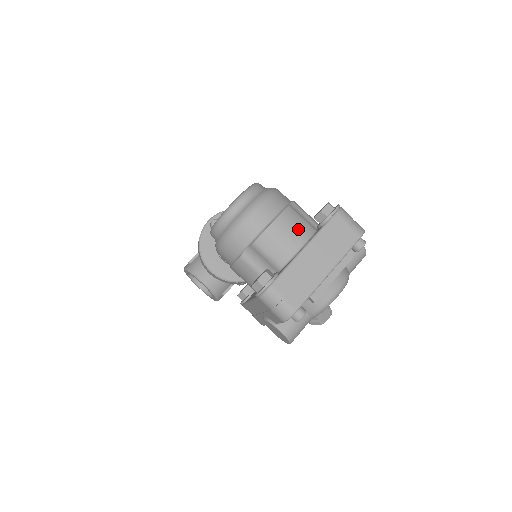
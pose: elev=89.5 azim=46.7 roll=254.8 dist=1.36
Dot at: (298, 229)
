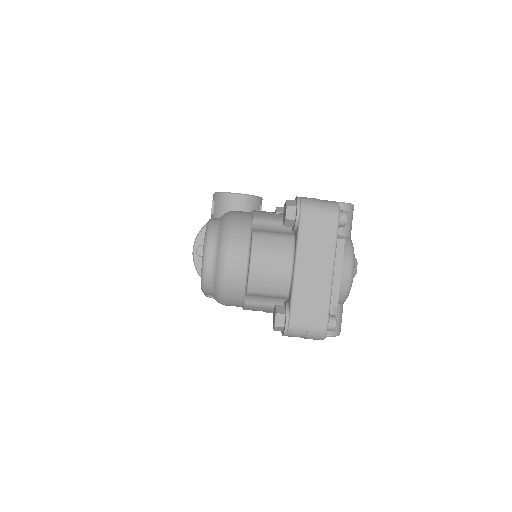
Dot at: (277, 252)
